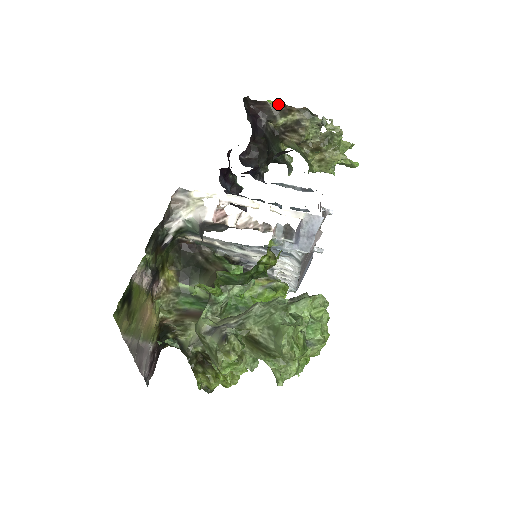
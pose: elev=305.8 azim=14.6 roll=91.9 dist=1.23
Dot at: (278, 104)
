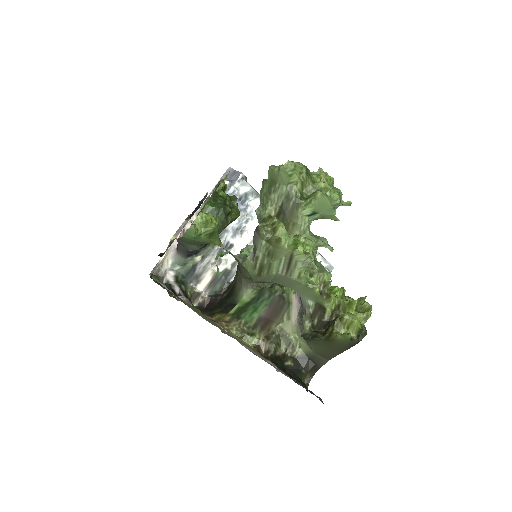
Dot at: (176, 234)
